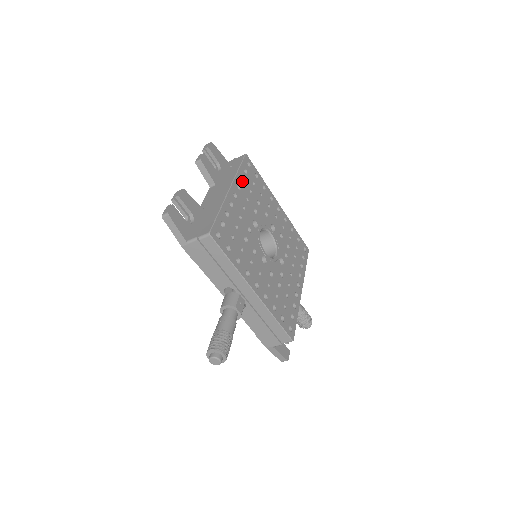
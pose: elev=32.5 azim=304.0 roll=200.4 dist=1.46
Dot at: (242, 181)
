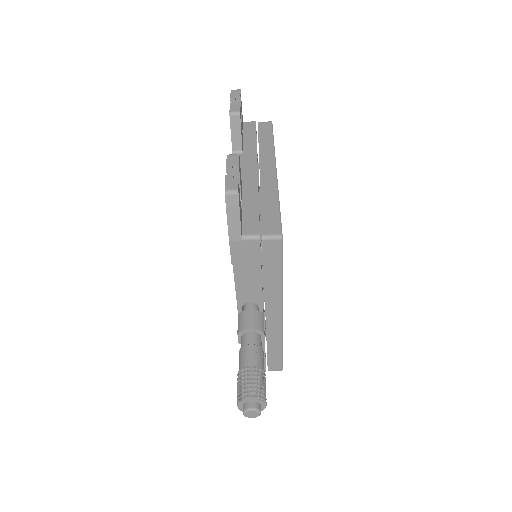
Dot at: occluded
